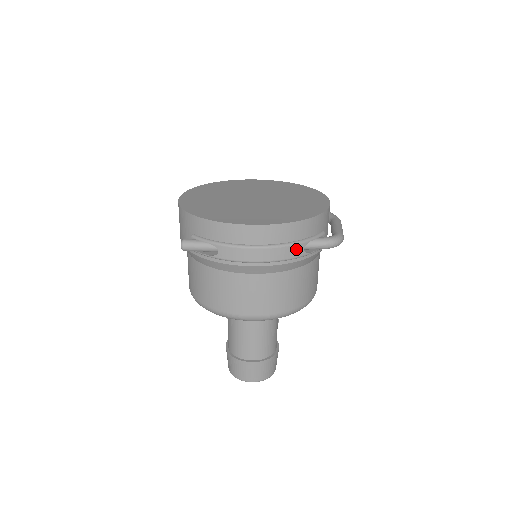
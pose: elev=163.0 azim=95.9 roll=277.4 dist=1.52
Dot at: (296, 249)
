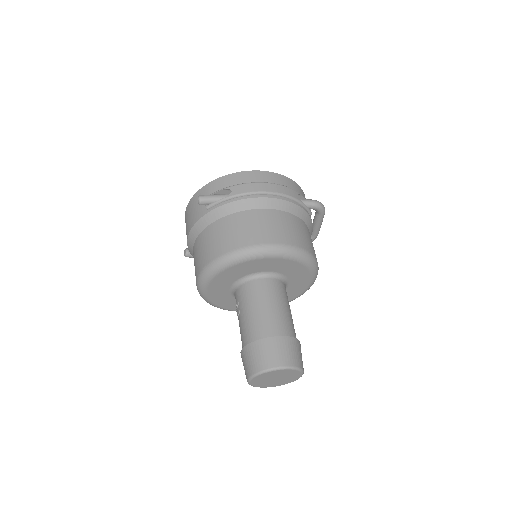
Dot at: (292, 192)
